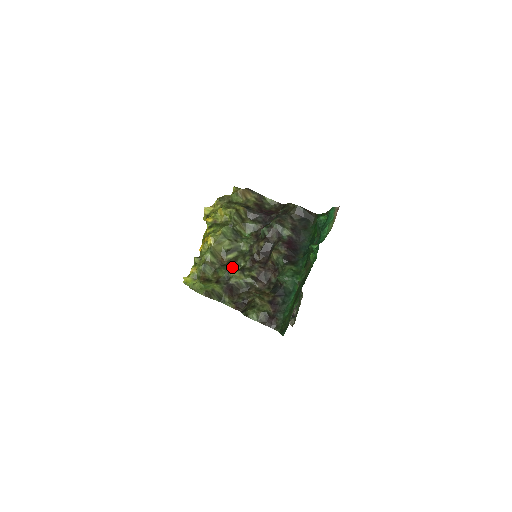
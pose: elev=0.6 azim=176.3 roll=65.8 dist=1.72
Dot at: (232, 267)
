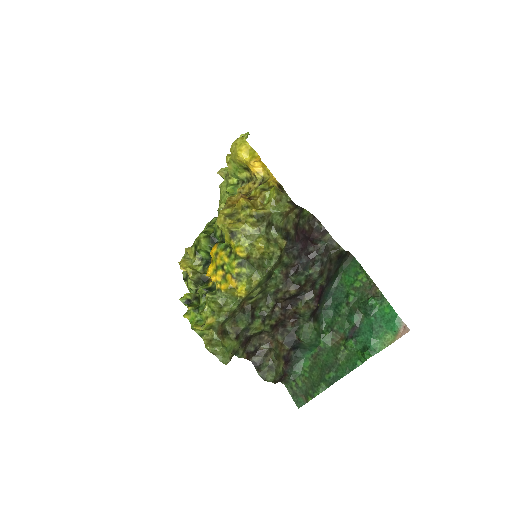
Dot at: (253, 314)
